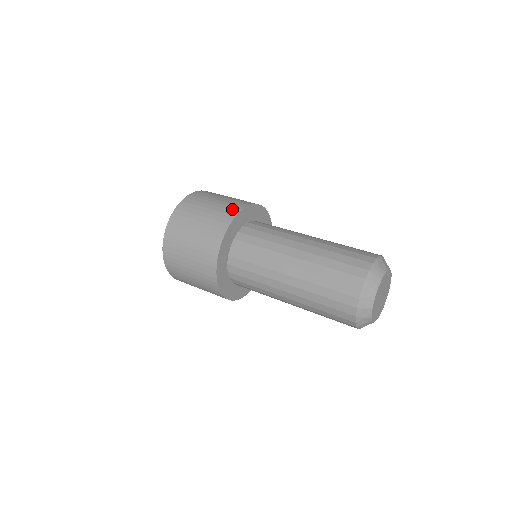
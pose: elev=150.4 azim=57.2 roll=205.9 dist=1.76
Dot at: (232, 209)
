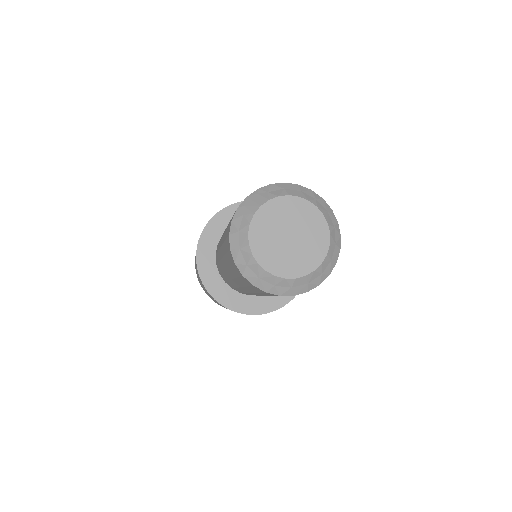
Dot at: occluded
